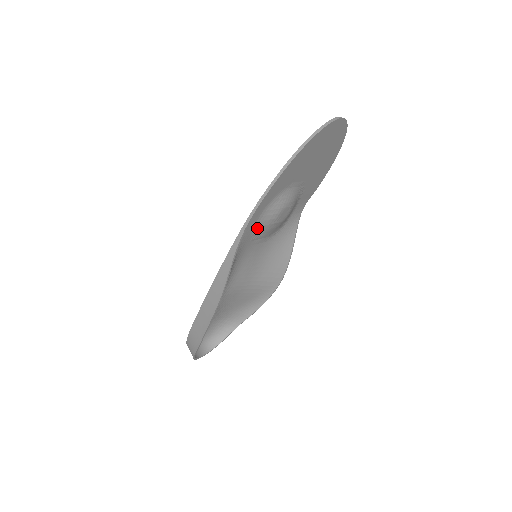
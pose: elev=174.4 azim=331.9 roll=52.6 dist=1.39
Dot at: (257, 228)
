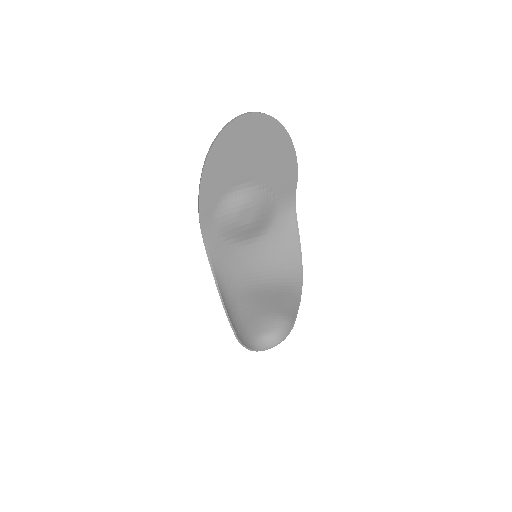
Dot at: (223, 234)
